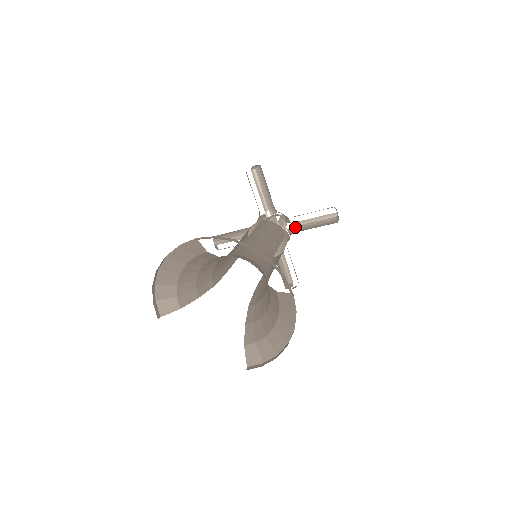
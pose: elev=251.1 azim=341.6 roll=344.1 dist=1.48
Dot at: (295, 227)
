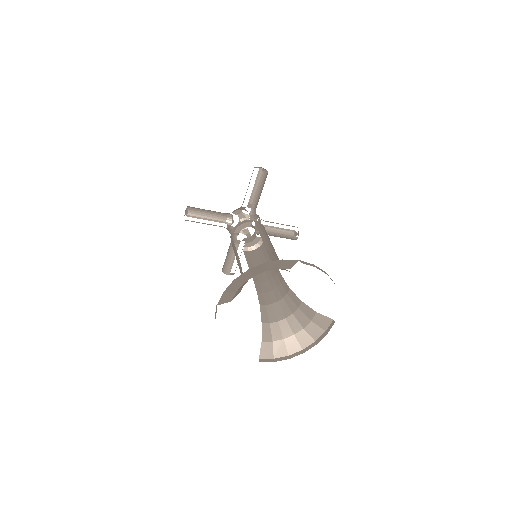
Dot at: (266, 231)
